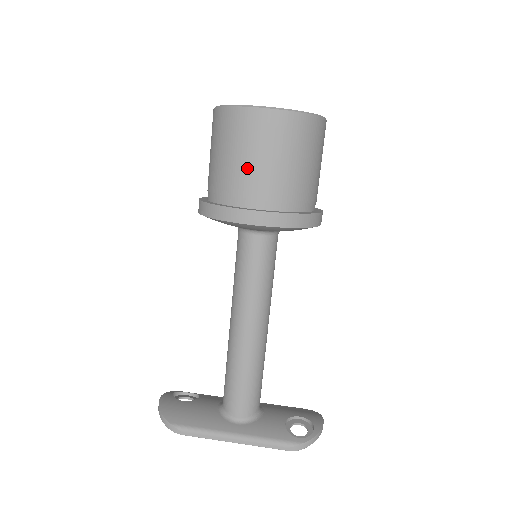
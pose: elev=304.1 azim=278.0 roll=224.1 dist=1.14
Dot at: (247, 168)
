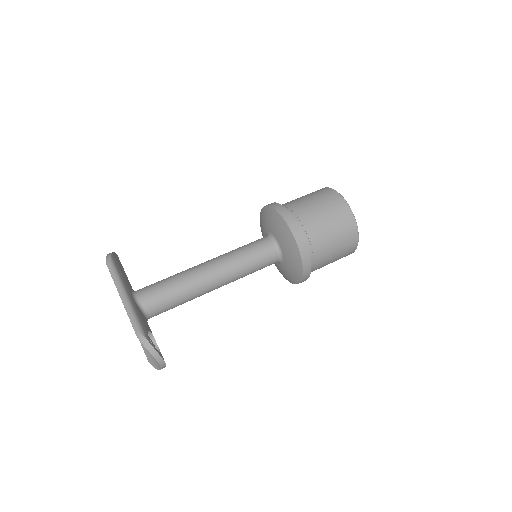
Dot at: (308, 204)
